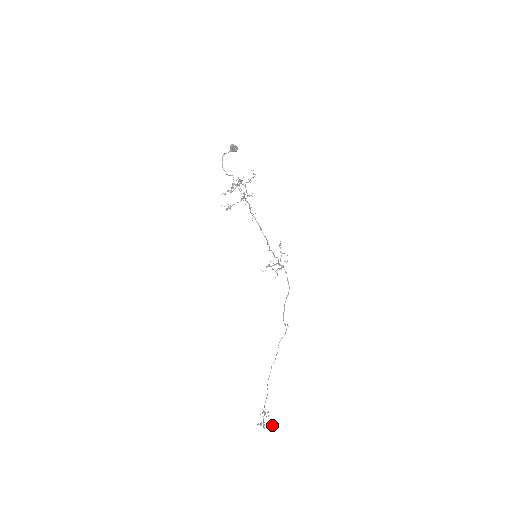
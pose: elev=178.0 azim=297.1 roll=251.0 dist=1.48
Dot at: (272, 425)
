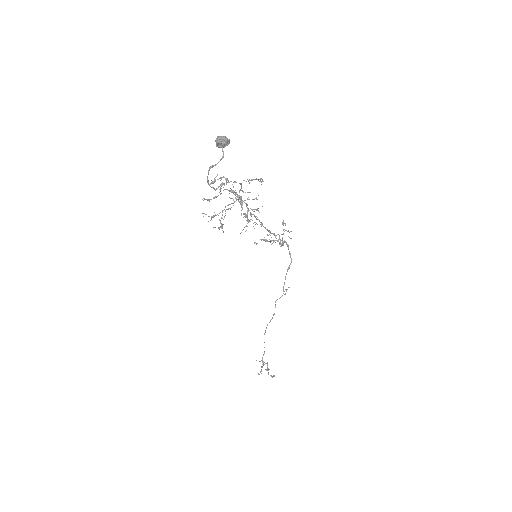
Dot at: occluded
